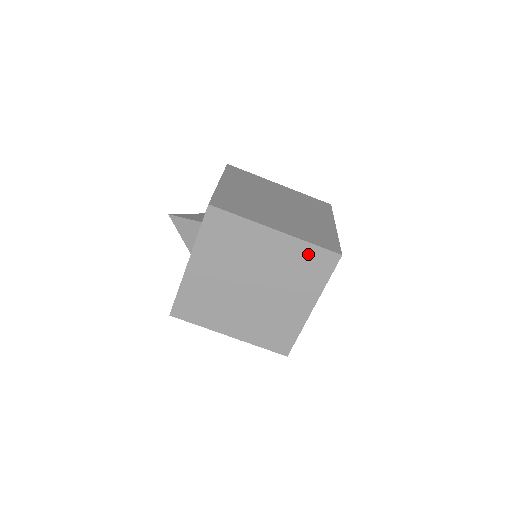
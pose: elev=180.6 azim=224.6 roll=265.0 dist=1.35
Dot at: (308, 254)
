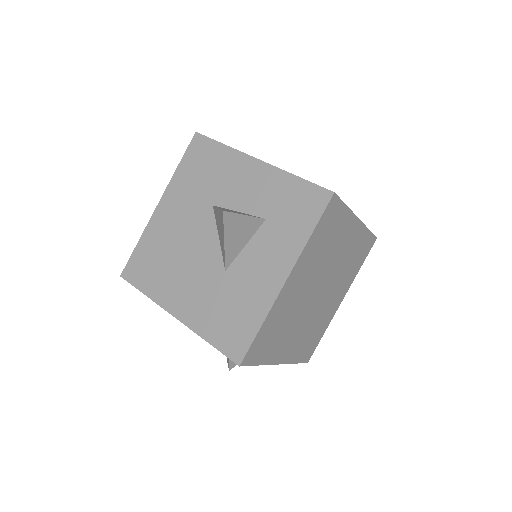
Dot at: (363, 242)
